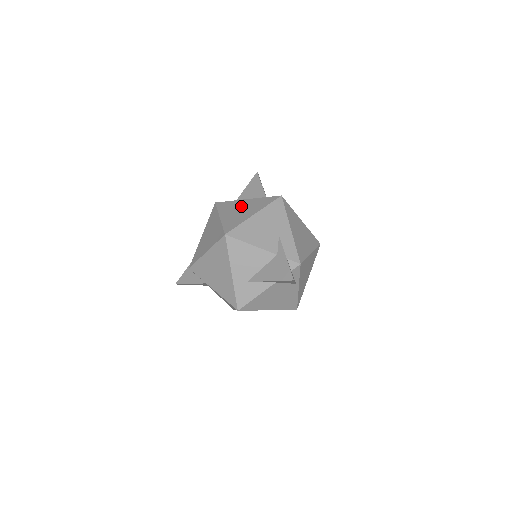
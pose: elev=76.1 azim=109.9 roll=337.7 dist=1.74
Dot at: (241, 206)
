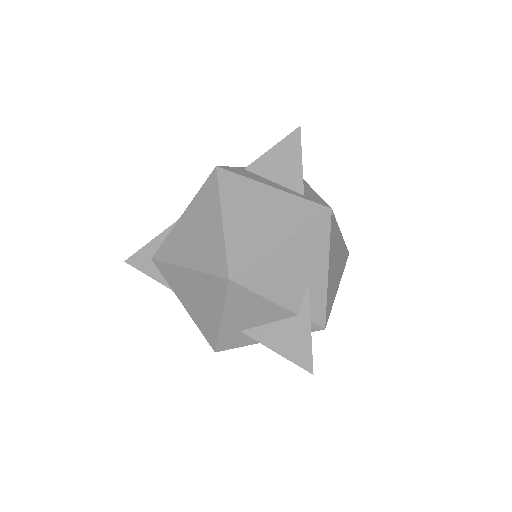
Dot at: (261, 204)
